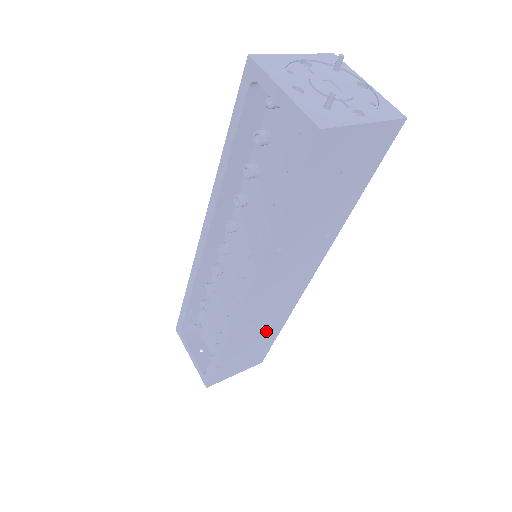
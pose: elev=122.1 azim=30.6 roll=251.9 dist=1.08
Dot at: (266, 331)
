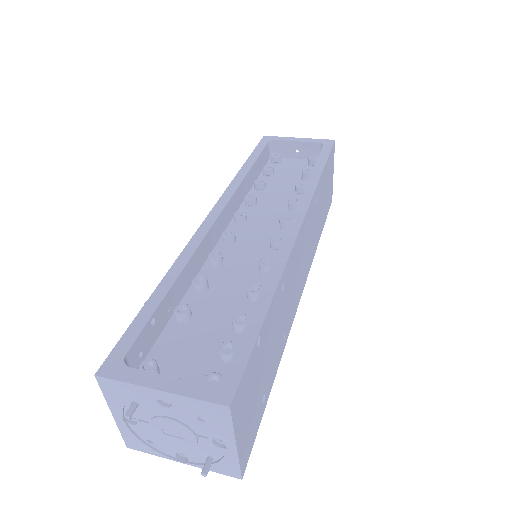
Dot at: (277, 345)
